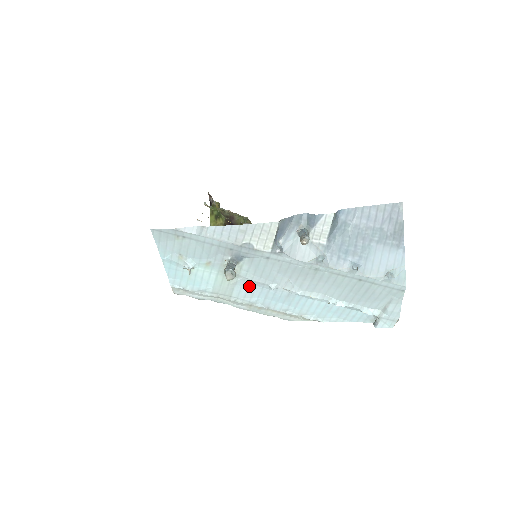
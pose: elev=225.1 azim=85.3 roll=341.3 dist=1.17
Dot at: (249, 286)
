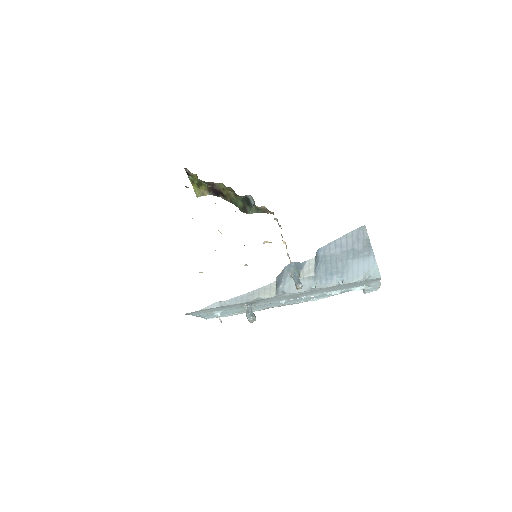
Dot at: (264, 305)
